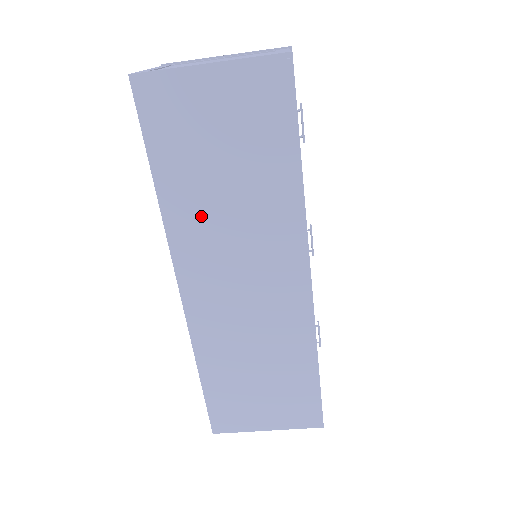
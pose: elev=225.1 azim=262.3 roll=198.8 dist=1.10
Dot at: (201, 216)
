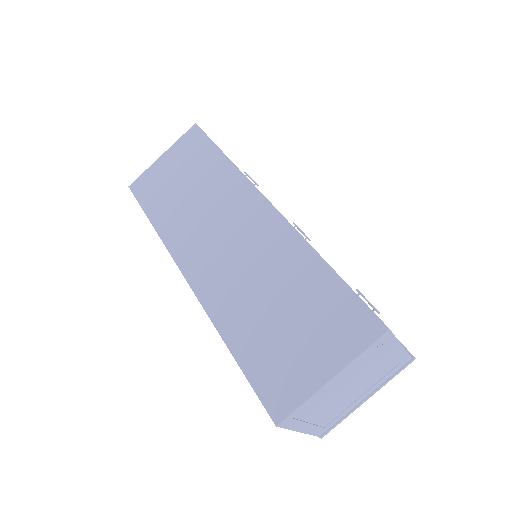
Dot at: (182, 220)
